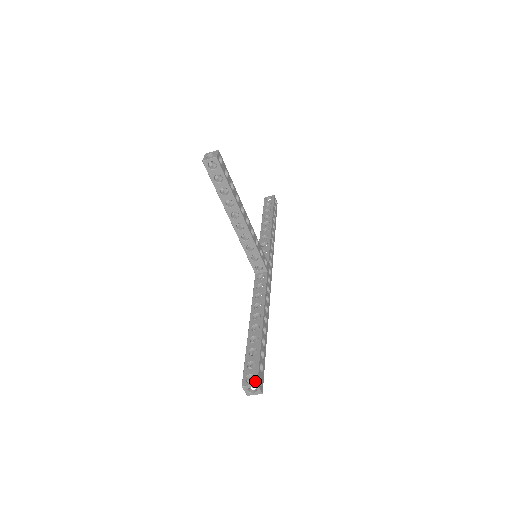
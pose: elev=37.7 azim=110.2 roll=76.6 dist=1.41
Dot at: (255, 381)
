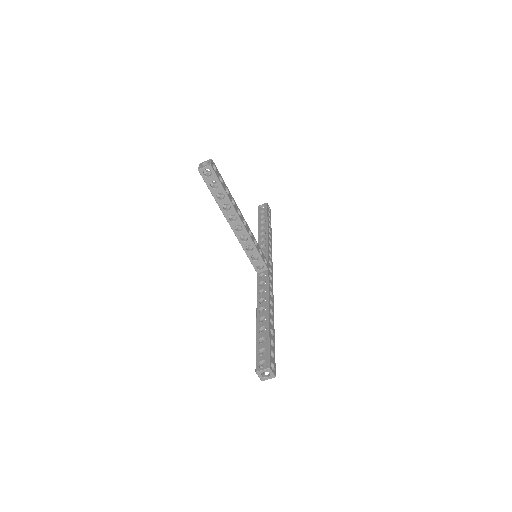
Dot at: (267, 365)
